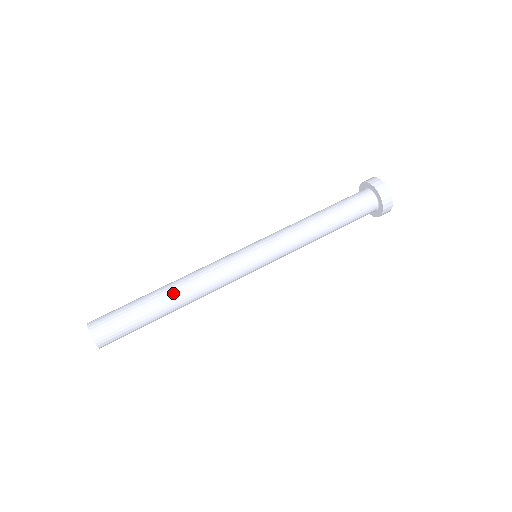
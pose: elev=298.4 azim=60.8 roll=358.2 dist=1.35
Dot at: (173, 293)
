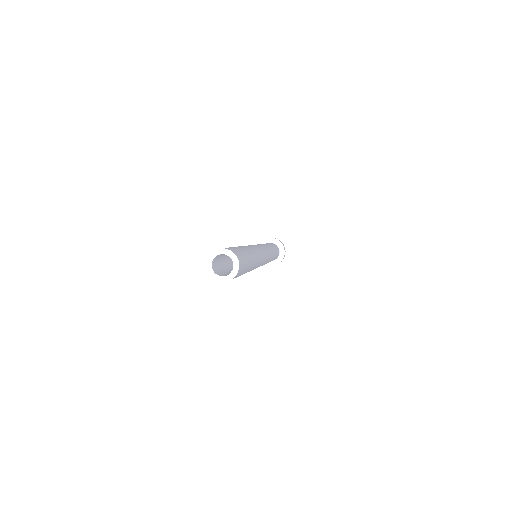
Dot at: occluded
